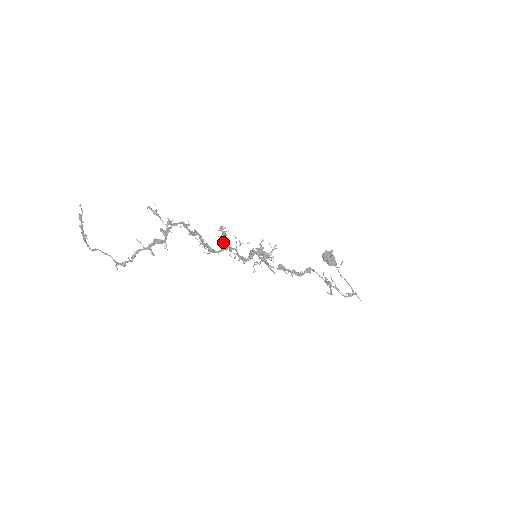
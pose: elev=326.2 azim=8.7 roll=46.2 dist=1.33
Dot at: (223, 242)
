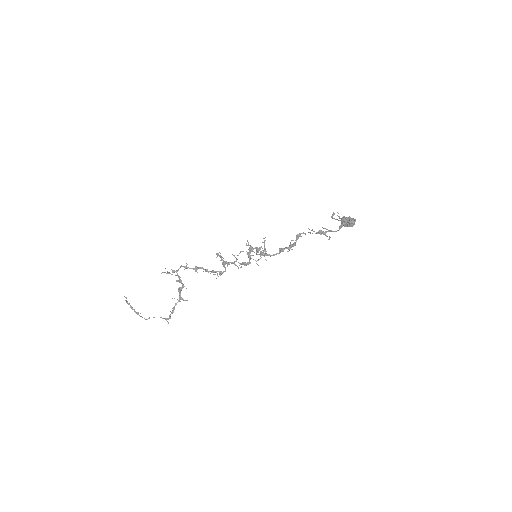
Dot at: (222, 262)
